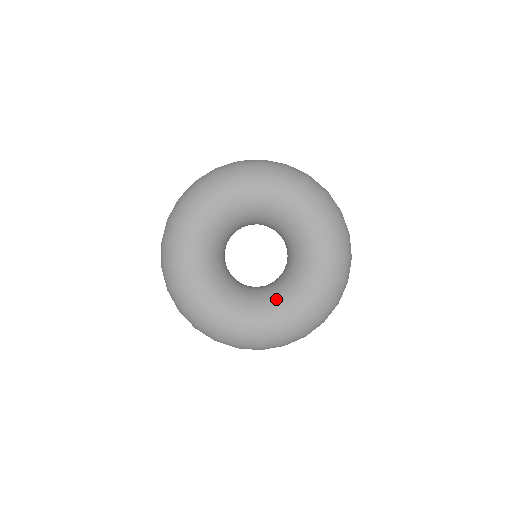
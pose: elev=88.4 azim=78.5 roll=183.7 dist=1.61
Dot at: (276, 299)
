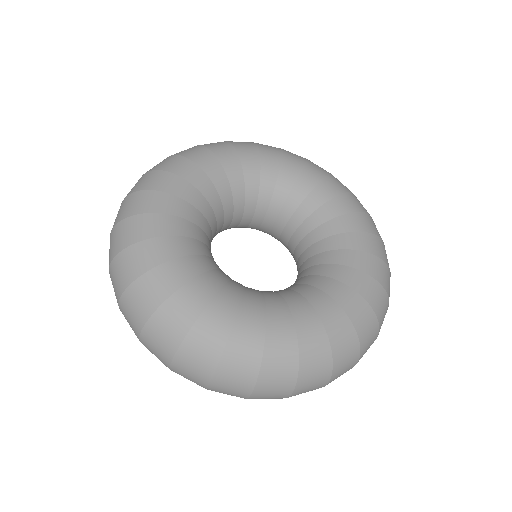
Dot at: (330, 255)
